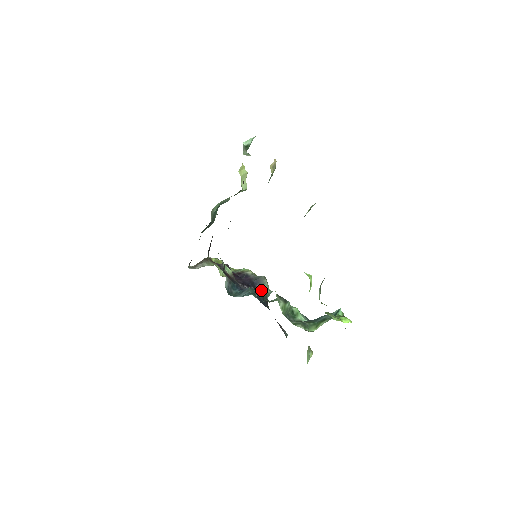
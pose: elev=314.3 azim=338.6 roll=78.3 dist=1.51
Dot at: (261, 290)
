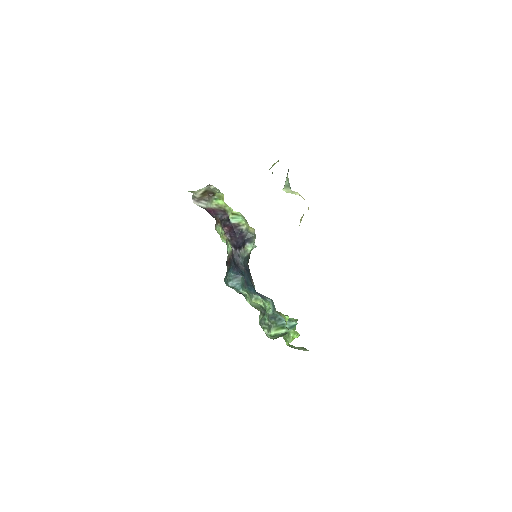
Dot at: (248, 248)
